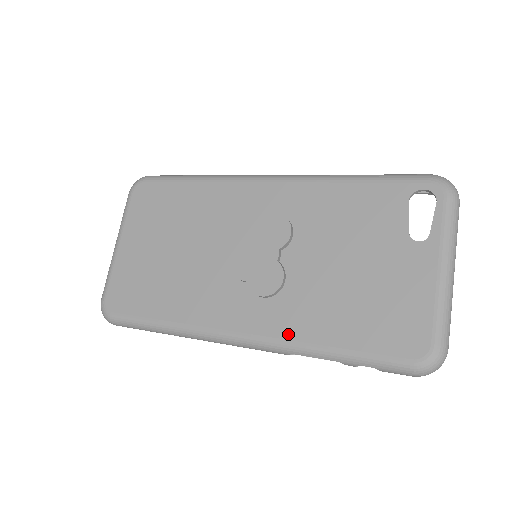
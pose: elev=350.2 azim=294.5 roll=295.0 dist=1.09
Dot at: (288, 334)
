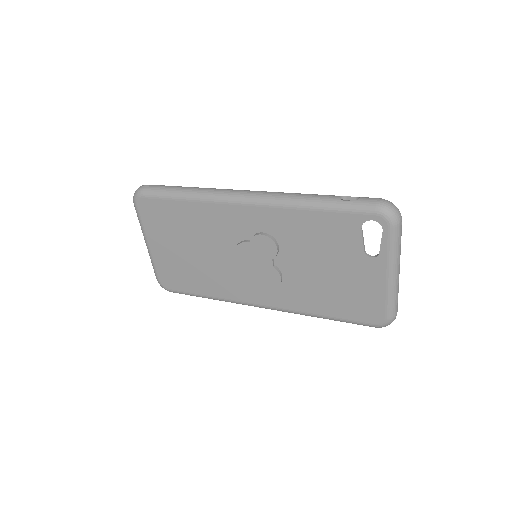
Dot at: (294, 307)
